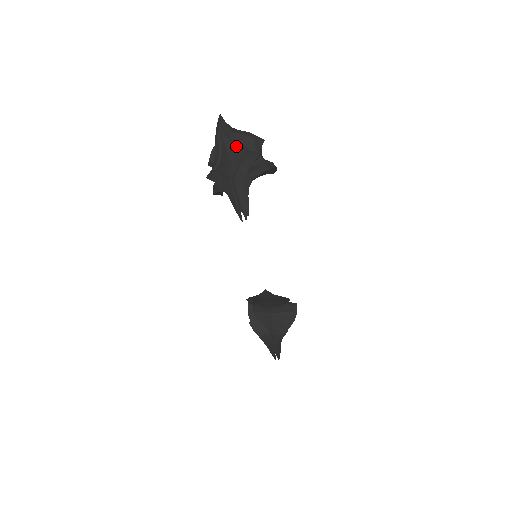
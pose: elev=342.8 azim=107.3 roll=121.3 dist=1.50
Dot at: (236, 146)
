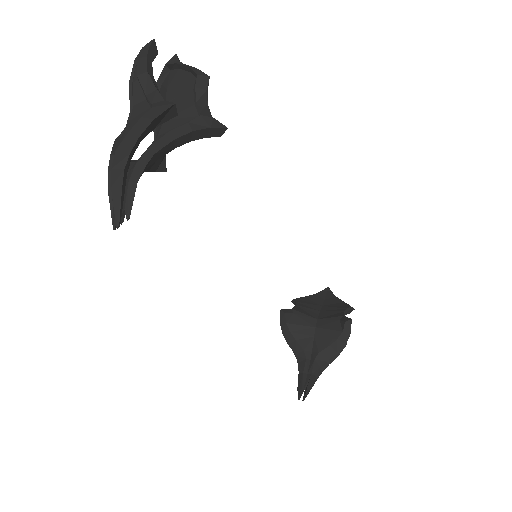
Dot at: (146, 94)
